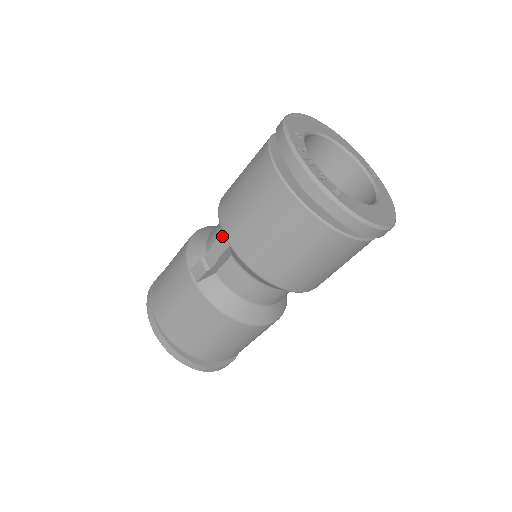
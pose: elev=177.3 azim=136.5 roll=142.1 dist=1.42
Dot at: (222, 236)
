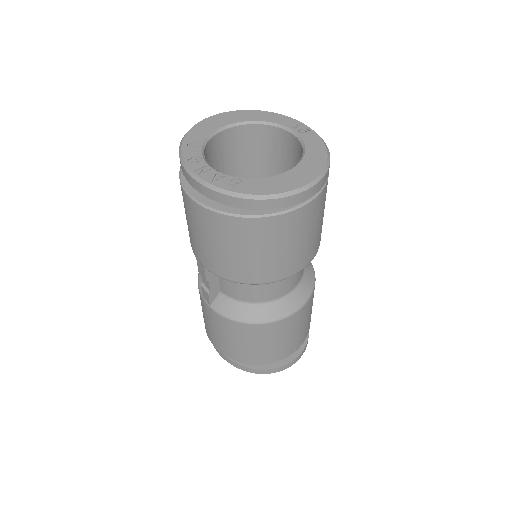
Dot at: (198, 261)
